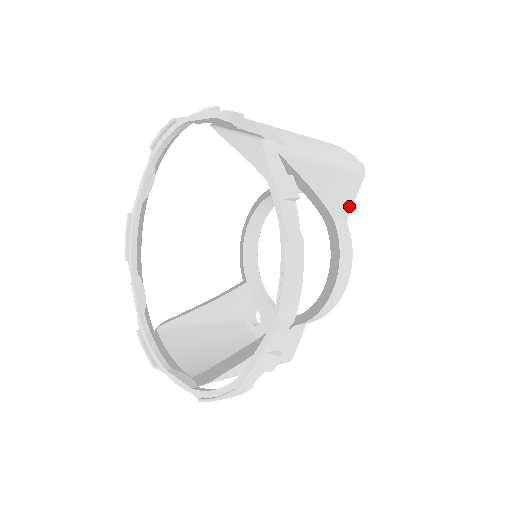
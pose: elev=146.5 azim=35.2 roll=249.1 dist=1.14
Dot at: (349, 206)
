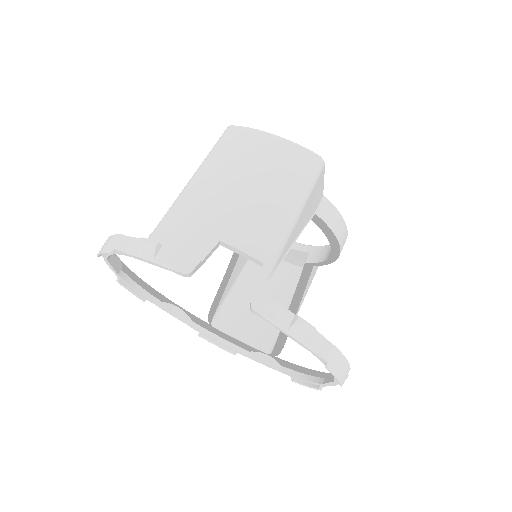
Dot at: (321, 190)
